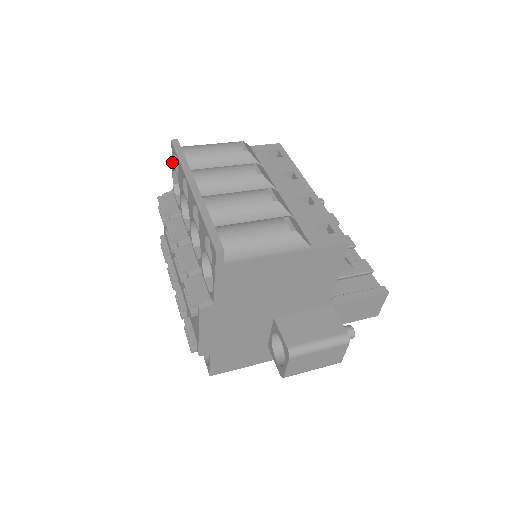
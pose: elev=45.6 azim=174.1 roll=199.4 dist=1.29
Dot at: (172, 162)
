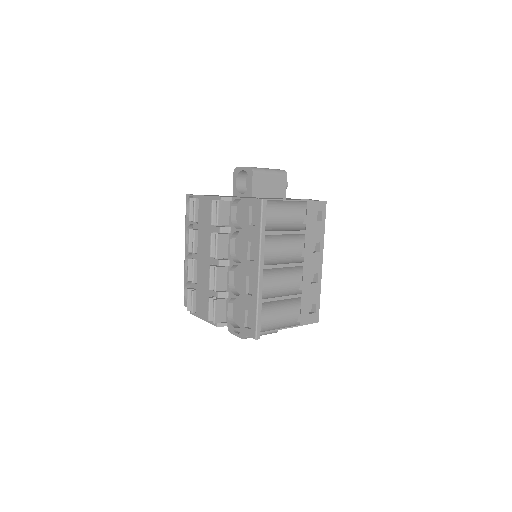
Dot at: (249, 200)
